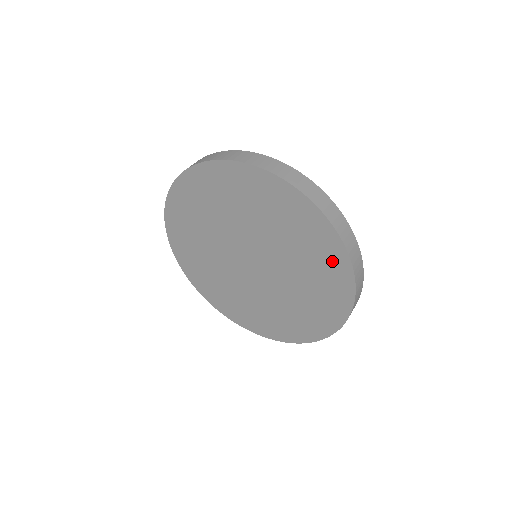
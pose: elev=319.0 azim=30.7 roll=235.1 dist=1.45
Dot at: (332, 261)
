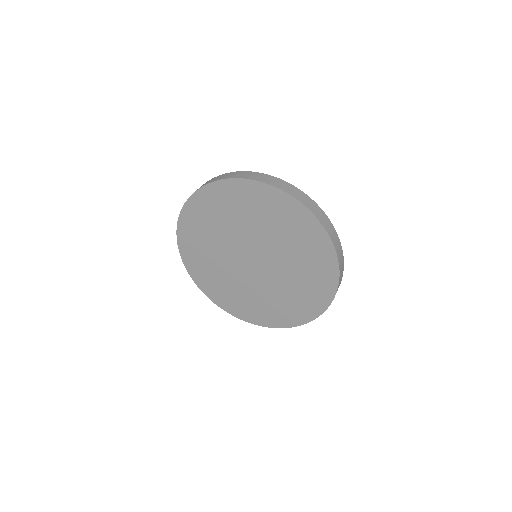
Dot at: (262, 197)
